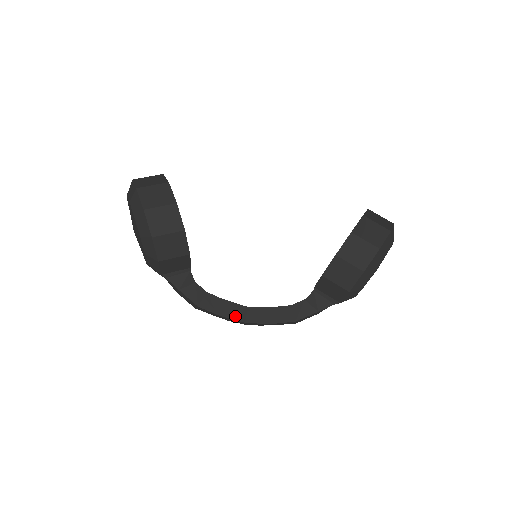
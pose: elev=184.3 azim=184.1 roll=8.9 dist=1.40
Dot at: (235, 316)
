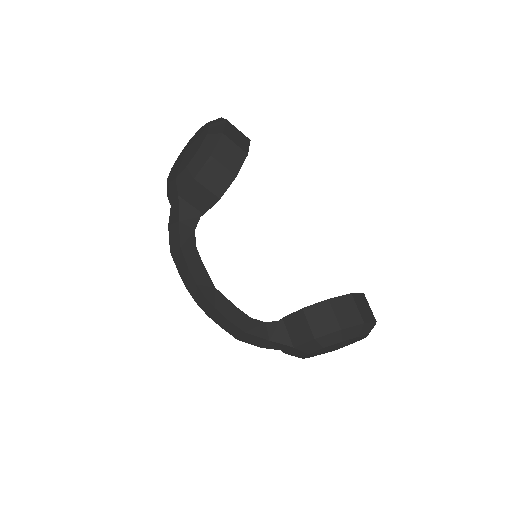
Dot at: (201, 284)
